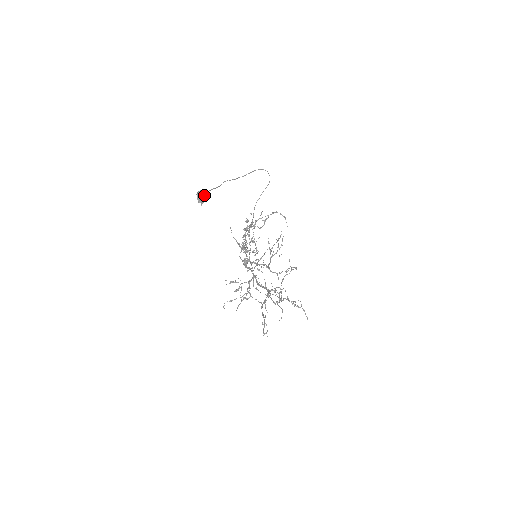
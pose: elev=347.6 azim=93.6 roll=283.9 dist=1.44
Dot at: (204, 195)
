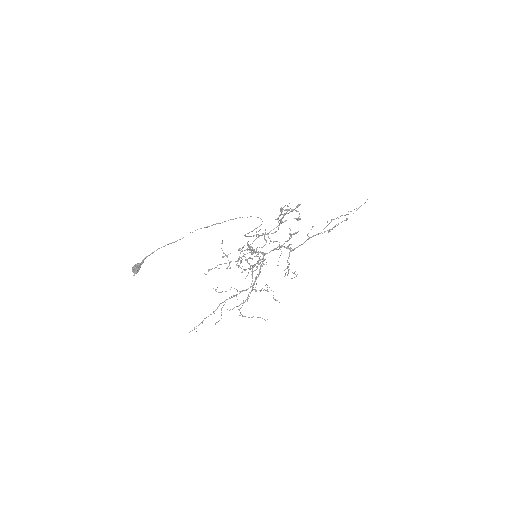
Dot at: (134, 272)
